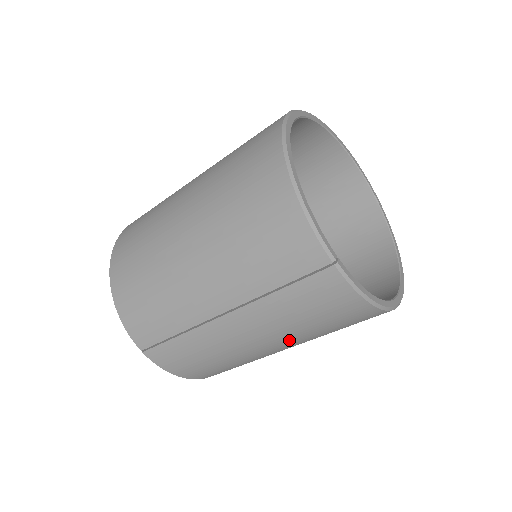
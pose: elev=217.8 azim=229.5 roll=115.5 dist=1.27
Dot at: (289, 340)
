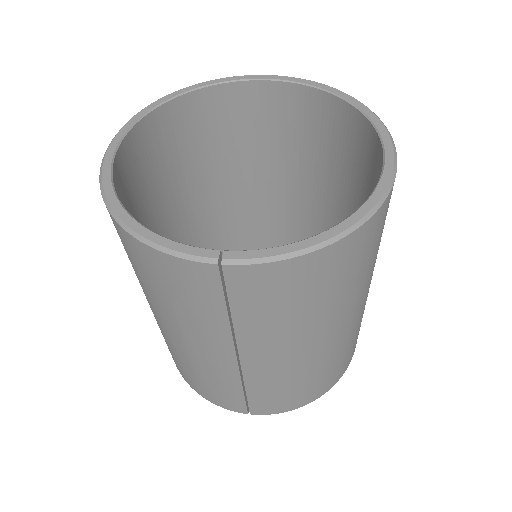
Dot at: (322, 326)
